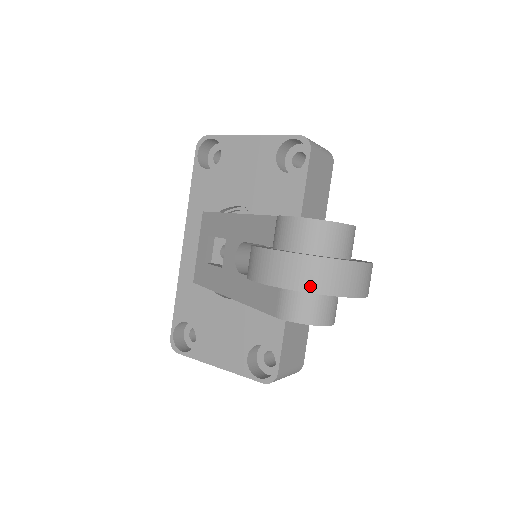
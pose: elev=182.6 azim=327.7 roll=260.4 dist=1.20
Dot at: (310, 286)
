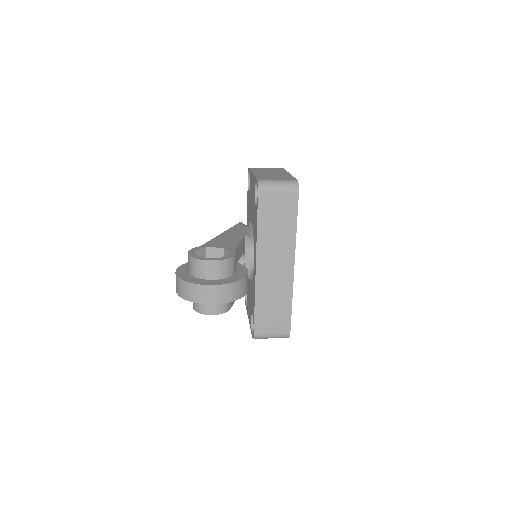
Dot at: (179, 293)
